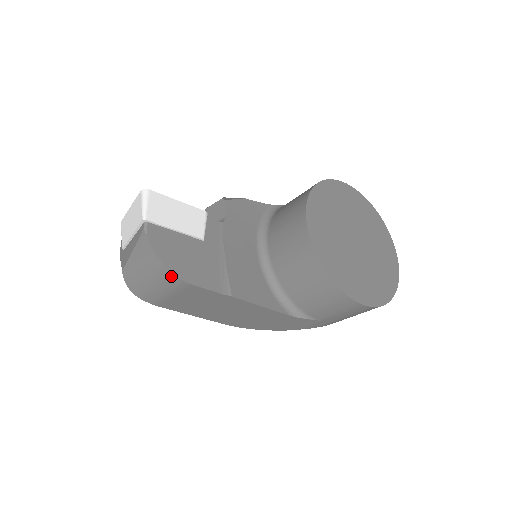
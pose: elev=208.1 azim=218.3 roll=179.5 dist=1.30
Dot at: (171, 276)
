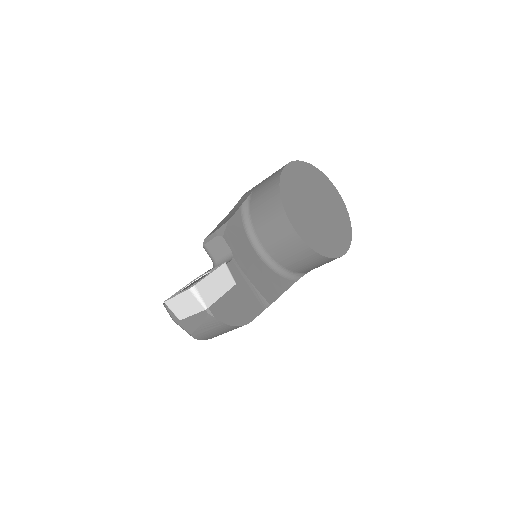
Dot at: occluded
